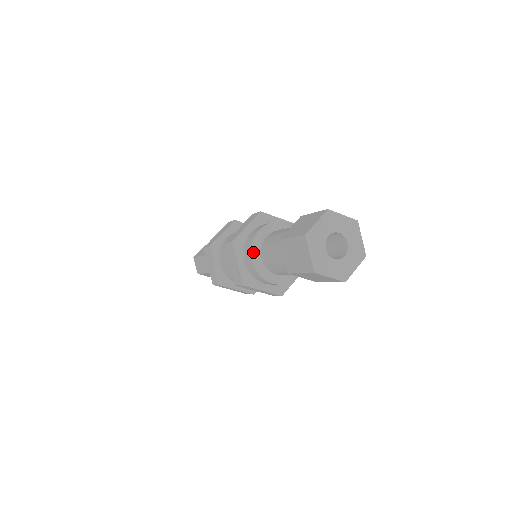
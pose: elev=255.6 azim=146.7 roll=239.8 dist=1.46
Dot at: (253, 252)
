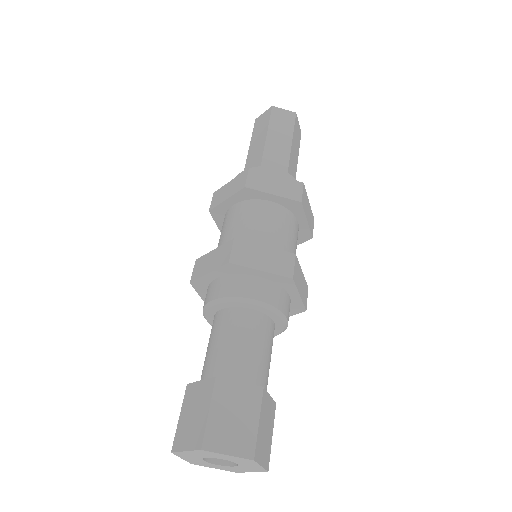
Dot at: (204, 316)
